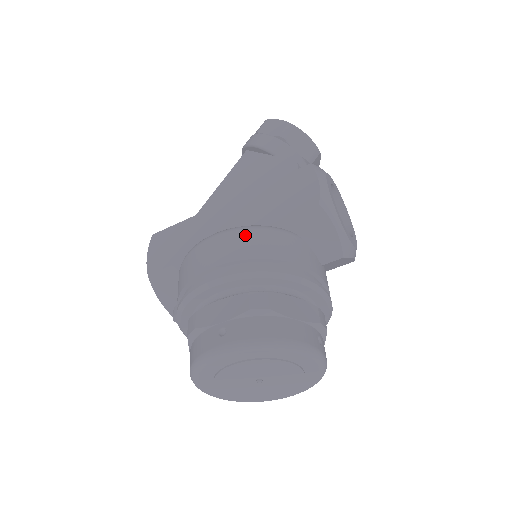
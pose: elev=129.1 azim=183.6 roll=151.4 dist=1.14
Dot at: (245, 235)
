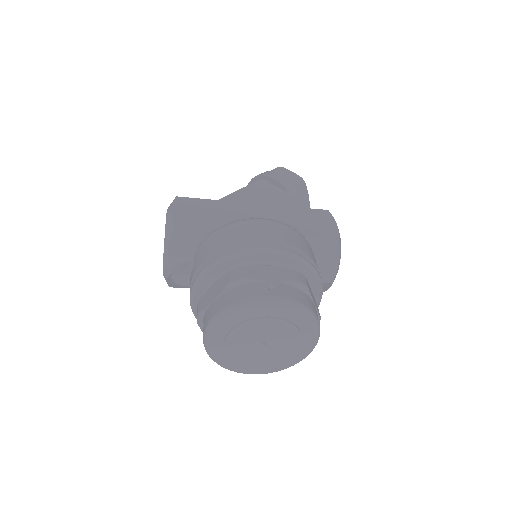
Dot at: (291, 230)
